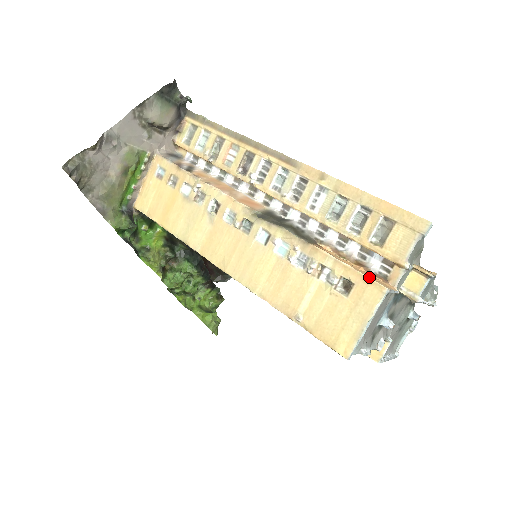
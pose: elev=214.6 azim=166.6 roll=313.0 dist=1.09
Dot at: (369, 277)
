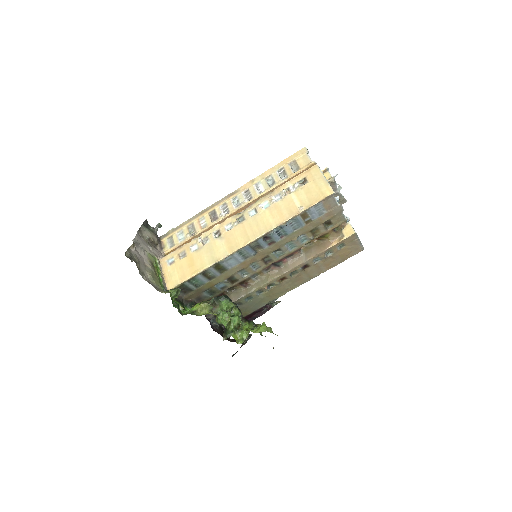
Dot at: (307, 170)
